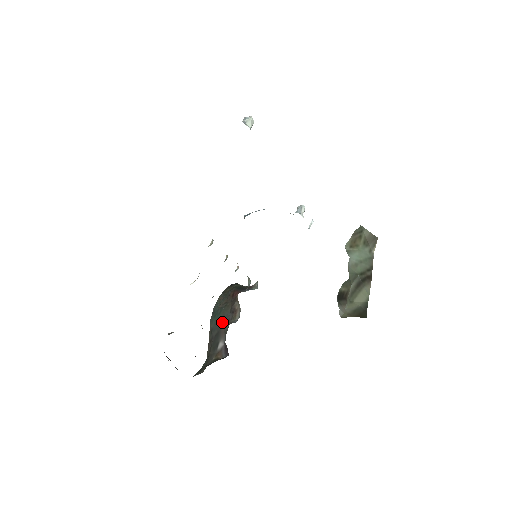
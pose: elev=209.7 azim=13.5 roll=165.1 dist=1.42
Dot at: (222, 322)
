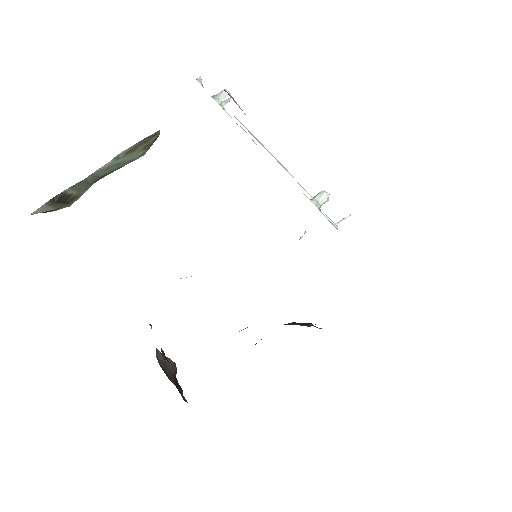
Dot at: occluded
